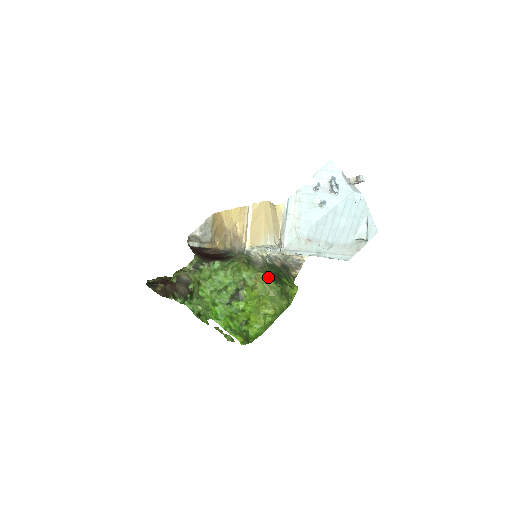
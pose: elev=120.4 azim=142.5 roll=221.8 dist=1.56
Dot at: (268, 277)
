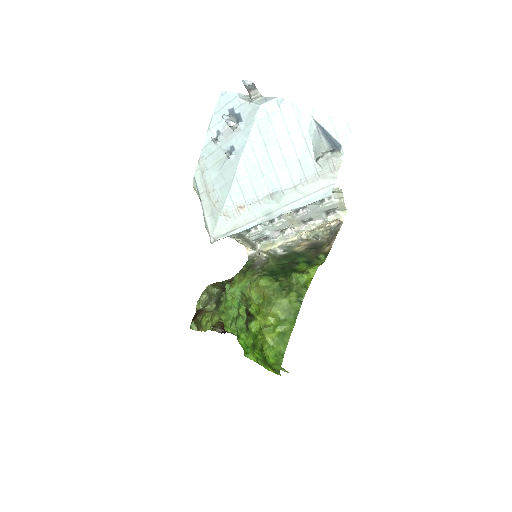
Dot at: (258, 277)
